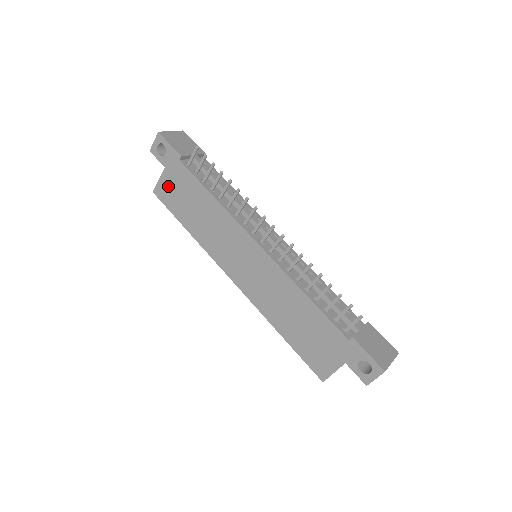
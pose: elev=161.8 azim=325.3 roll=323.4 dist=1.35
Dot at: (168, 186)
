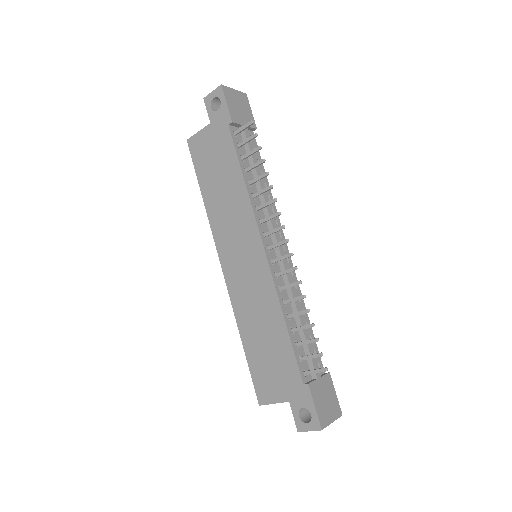
Dot at: (205, 143)
